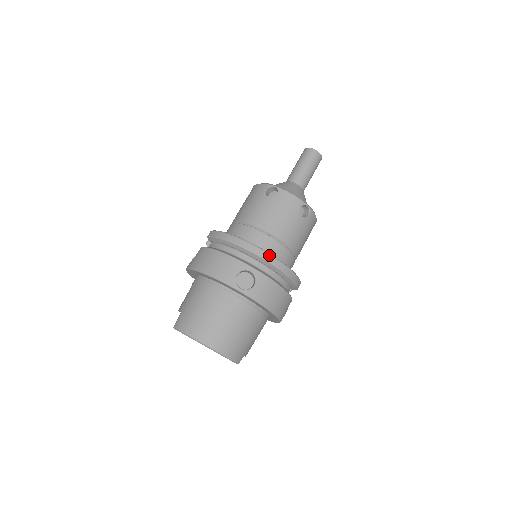
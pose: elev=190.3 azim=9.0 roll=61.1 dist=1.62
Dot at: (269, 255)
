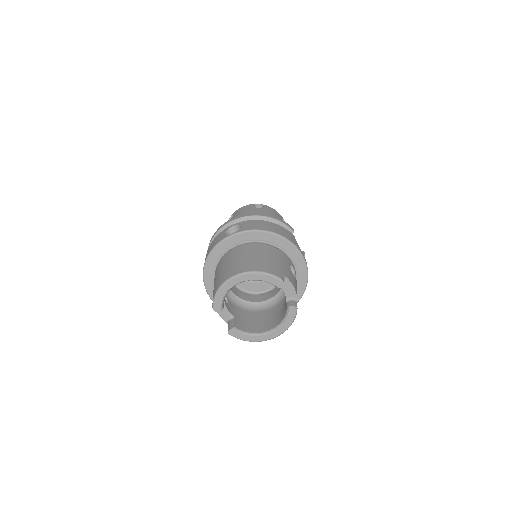
Dot at: (240, 215)
